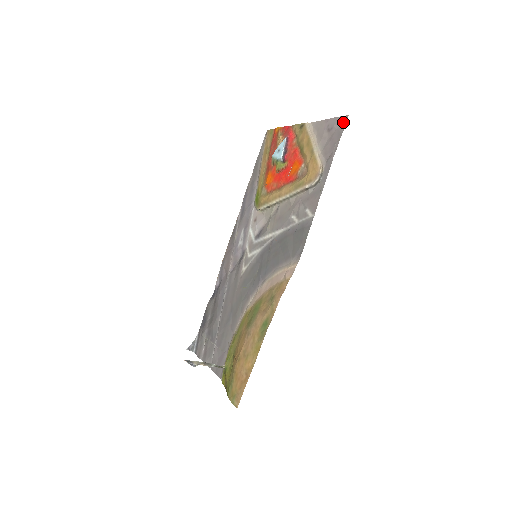
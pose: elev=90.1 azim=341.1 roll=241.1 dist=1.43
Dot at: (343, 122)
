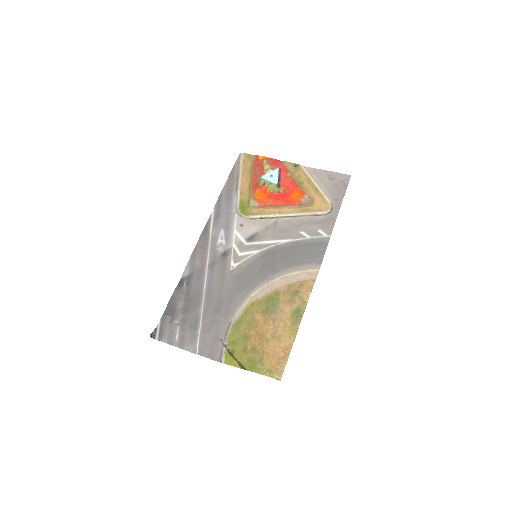
Dot at: (346, 178)
